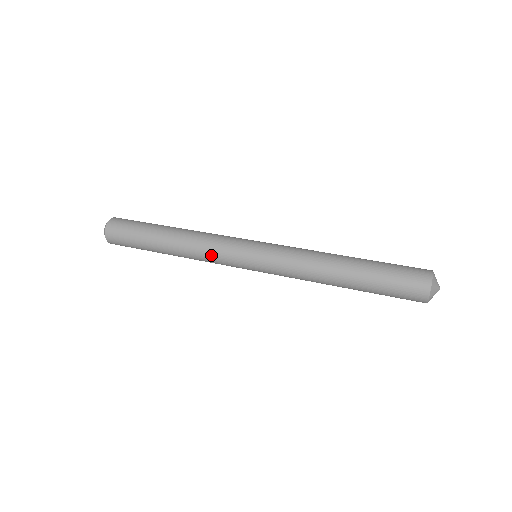
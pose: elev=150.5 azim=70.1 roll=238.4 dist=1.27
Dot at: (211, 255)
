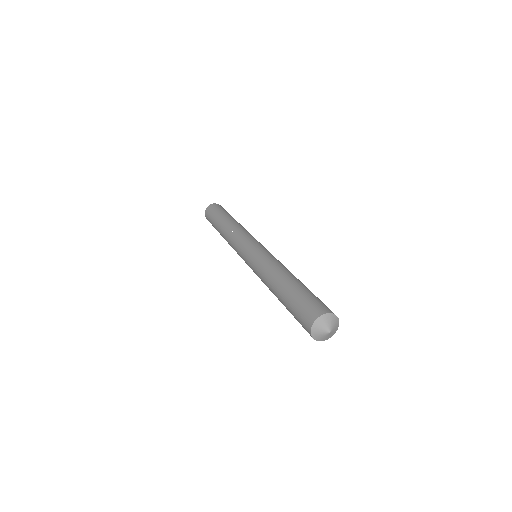
Dot at: (233, 243)
